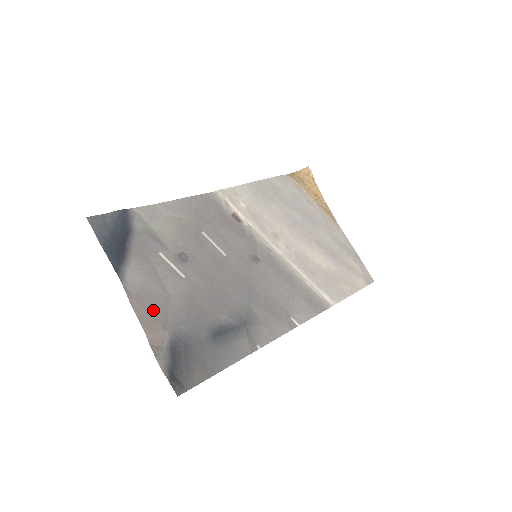
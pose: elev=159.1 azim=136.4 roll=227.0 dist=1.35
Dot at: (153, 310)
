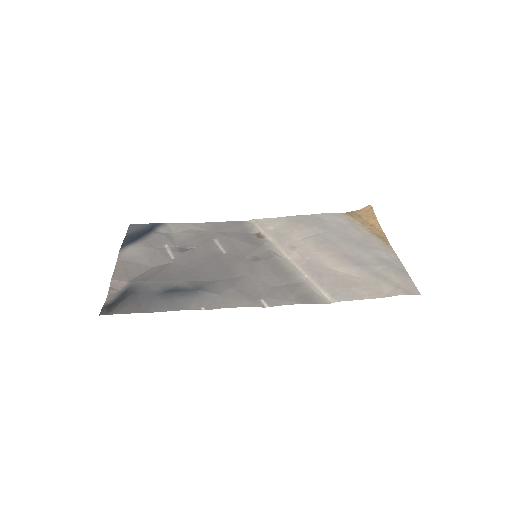
Dot at: (130, 270)
